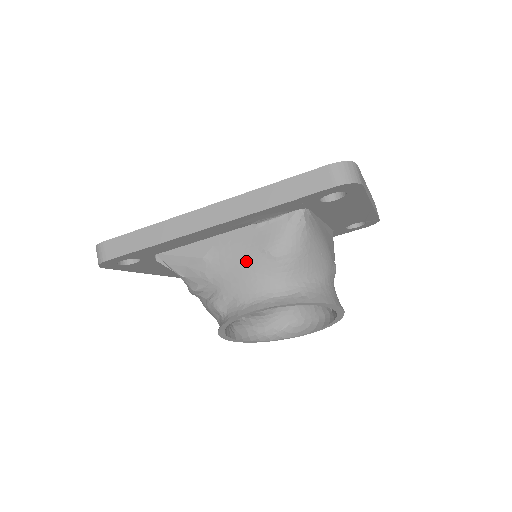
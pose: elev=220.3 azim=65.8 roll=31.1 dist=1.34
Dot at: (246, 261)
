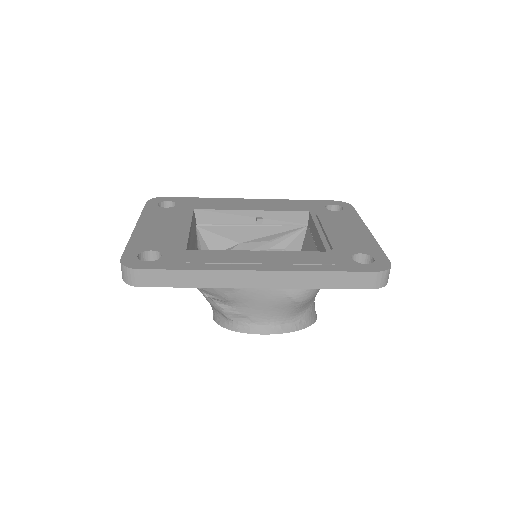
Dot at: (270, 299)
